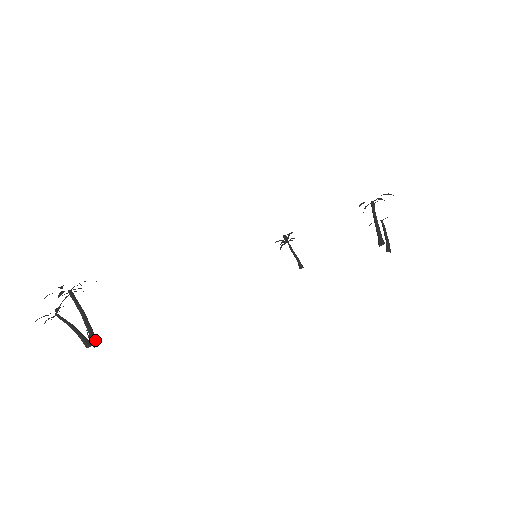
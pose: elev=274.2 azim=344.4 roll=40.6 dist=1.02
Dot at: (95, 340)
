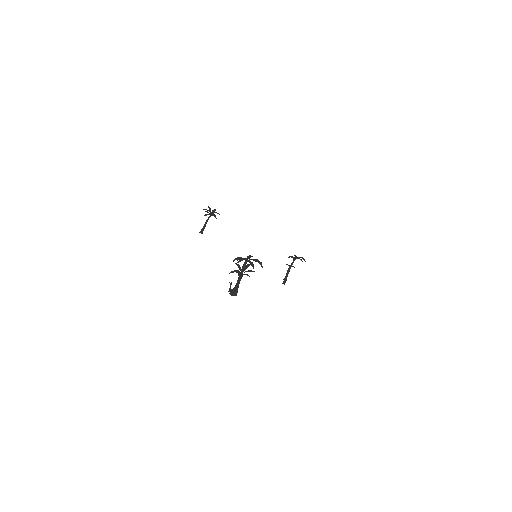
Dot at: occluded
